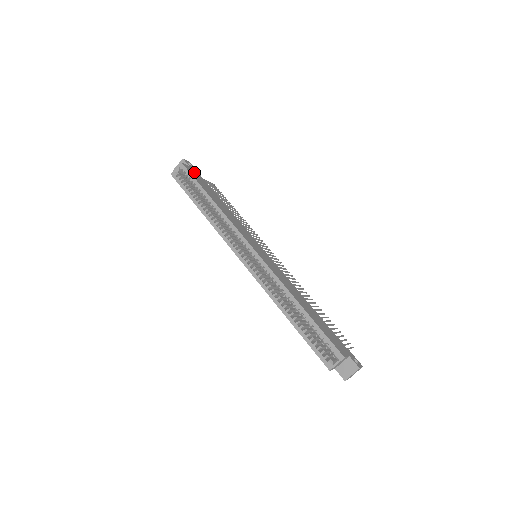
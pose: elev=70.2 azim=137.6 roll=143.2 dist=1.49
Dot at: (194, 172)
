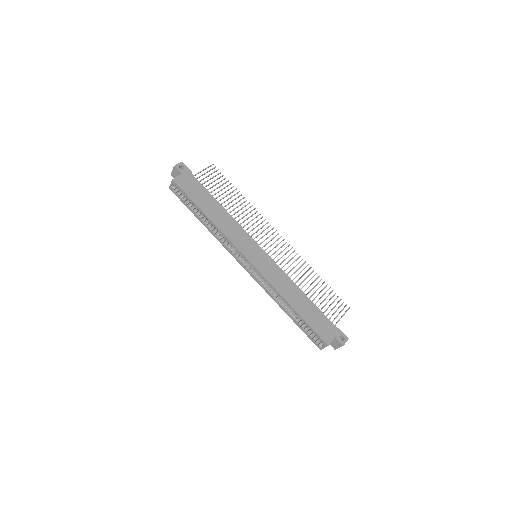
Dot at: (187, 181)
